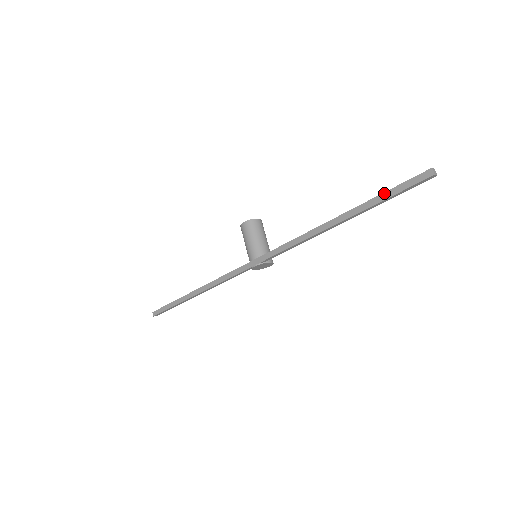
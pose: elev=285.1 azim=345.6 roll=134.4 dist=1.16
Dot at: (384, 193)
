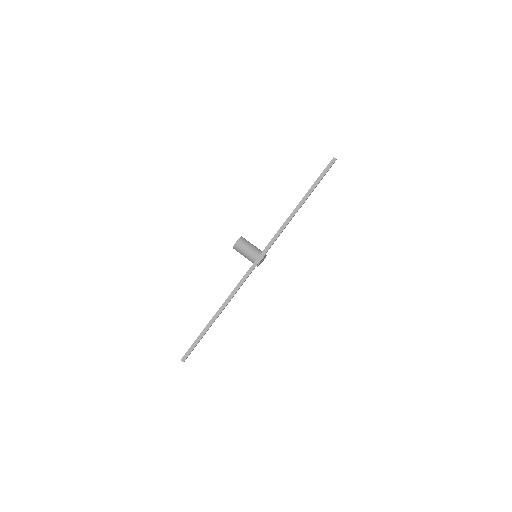
Dot at: (318, 178)
